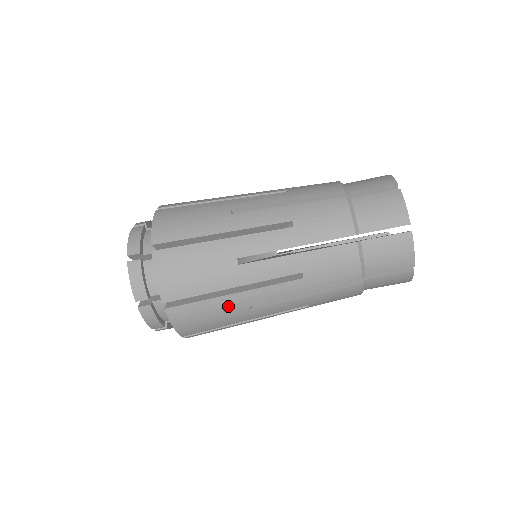
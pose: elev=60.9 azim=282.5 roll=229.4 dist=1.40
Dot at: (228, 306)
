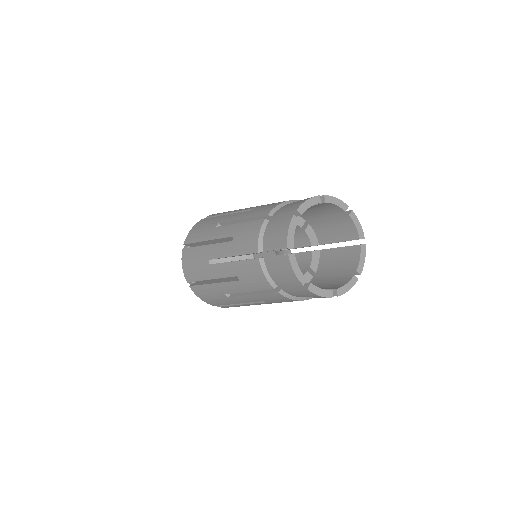
Dot at: (214, 291)
